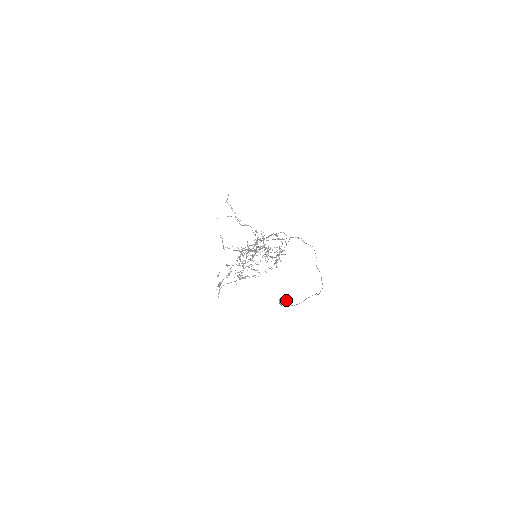
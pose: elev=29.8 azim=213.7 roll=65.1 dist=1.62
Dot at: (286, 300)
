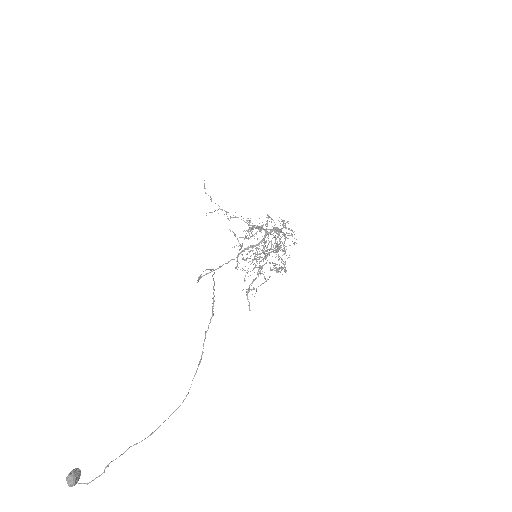
Dot at: (72, 481)
